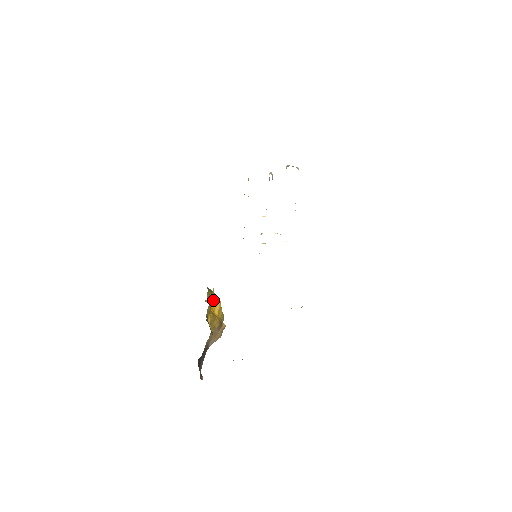
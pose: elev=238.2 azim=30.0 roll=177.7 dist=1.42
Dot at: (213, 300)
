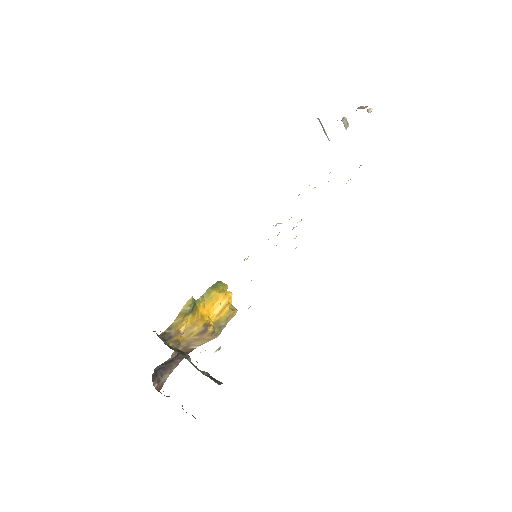
Dot at: (215, 299)
